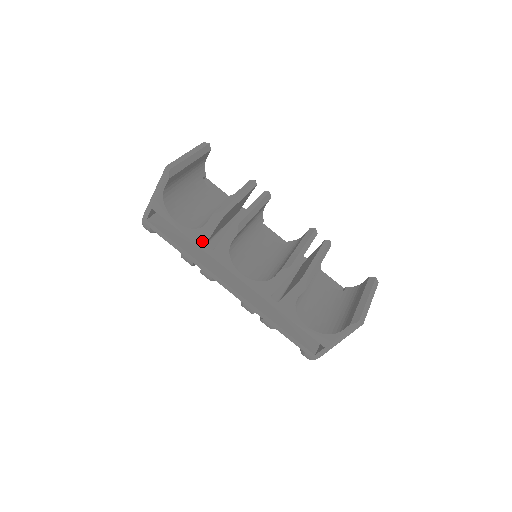
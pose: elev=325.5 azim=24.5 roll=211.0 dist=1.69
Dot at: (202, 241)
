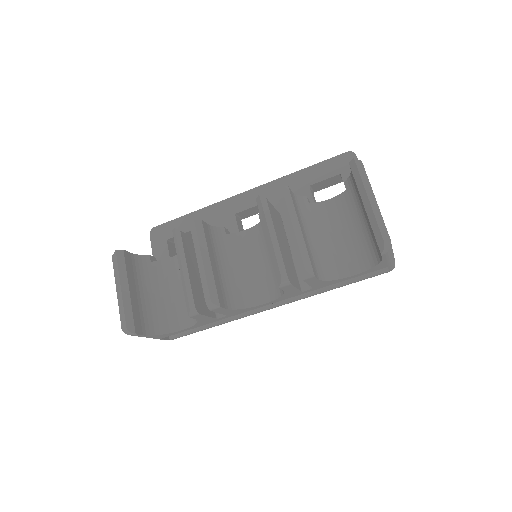
Dot at: (212, 320)
